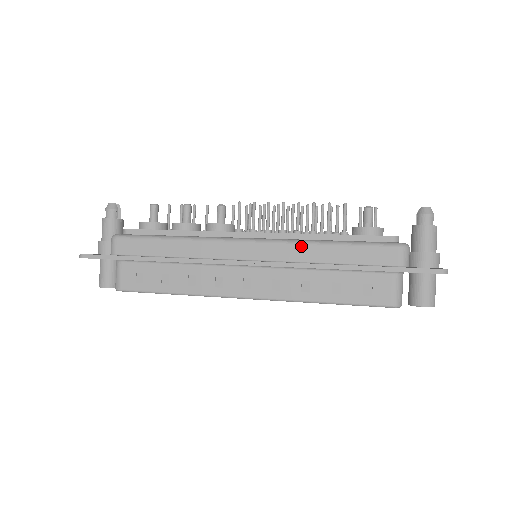
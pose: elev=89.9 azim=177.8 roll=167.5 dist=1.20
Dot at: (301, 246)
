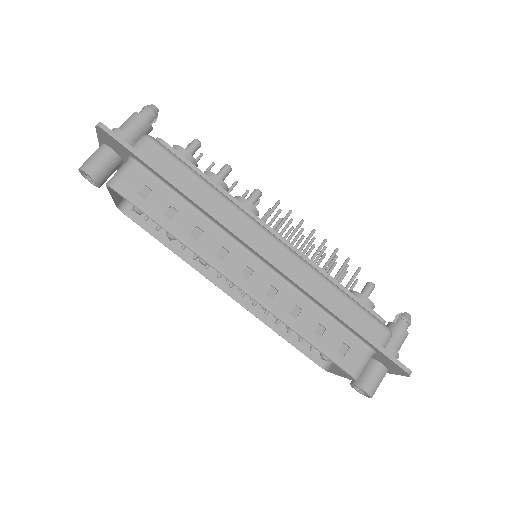
Dot at: (316, 275)
